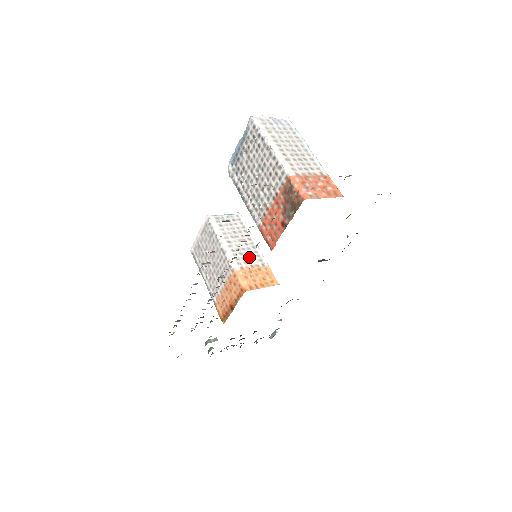
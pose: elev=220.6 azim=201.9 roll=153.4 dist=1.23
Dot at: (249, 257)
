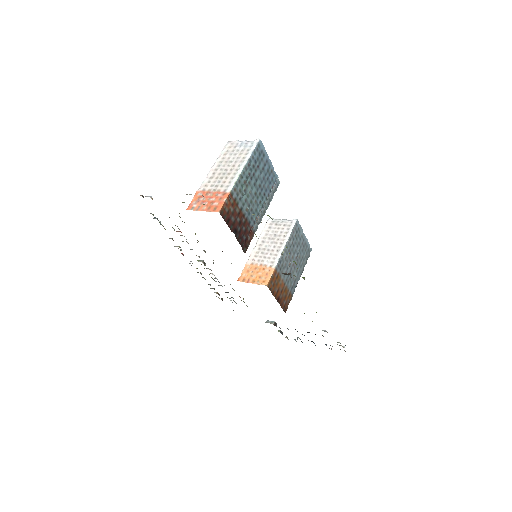
Dot at: (266, 257)
